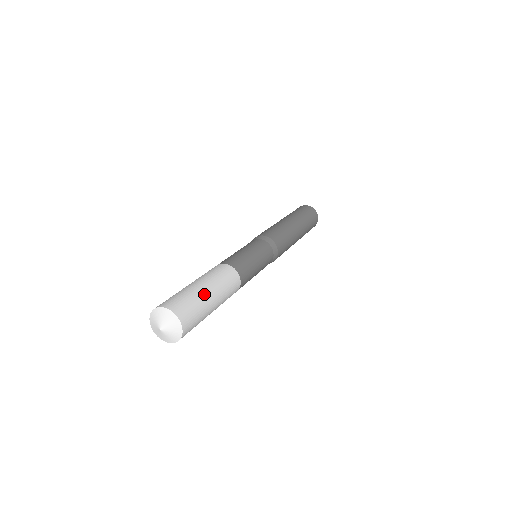
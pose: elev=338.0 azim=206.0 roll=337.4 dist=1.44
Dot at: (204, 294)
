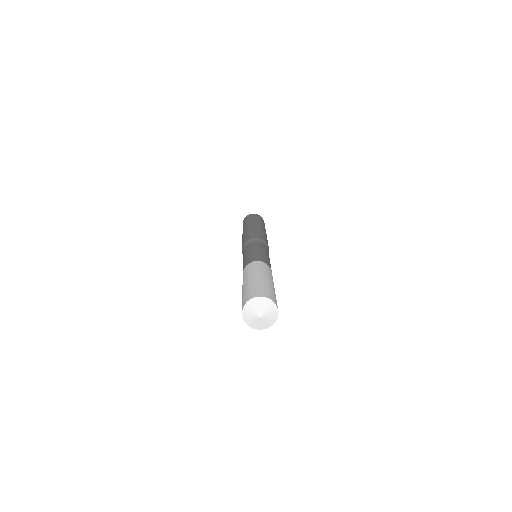
Dot at: (266, 281)
